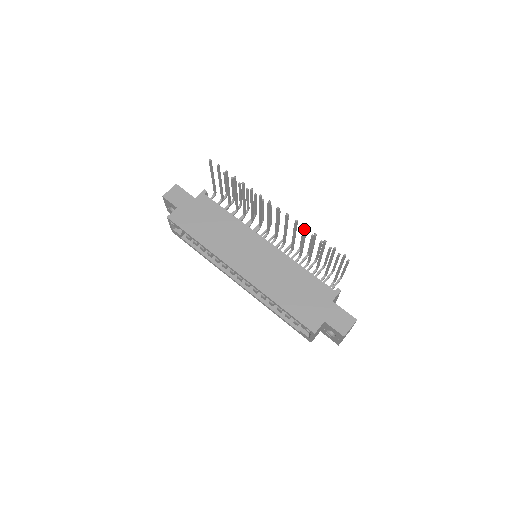
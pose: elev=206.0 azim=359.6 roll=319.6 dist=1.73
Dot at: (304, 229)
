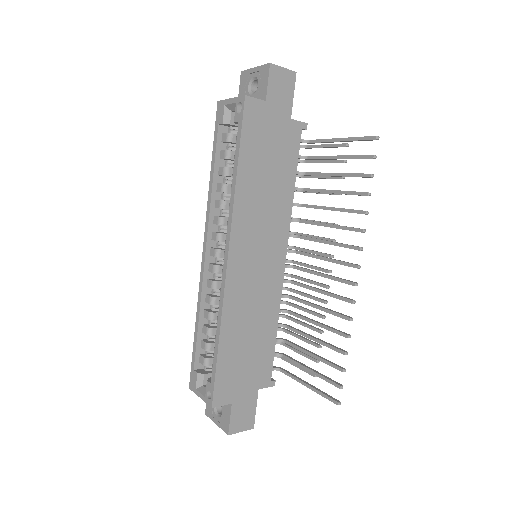
Dot at: (345, 334)
